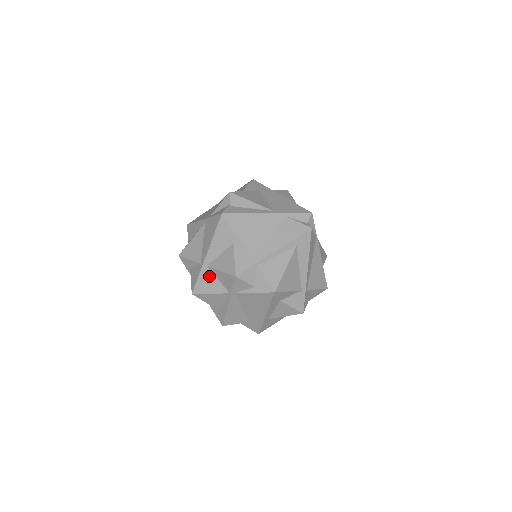
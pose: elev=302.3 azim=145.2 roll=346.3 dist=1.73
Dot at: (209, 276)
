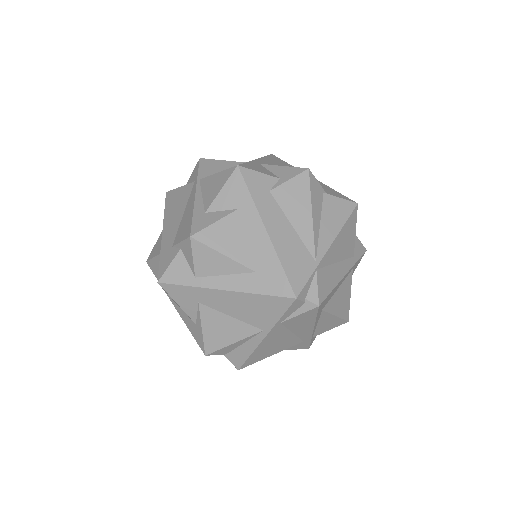
Dot at: occluded
